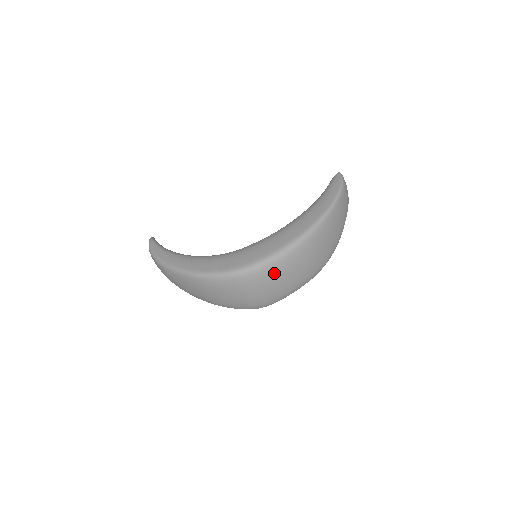
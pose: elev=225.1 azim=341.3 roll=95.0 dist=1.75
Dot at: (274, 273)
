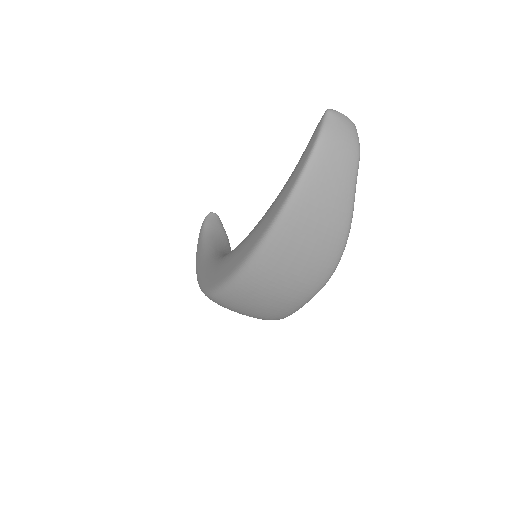
Dot at: (242, 298)
